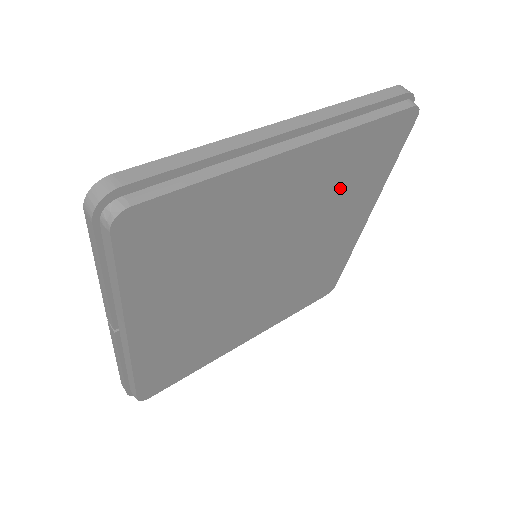
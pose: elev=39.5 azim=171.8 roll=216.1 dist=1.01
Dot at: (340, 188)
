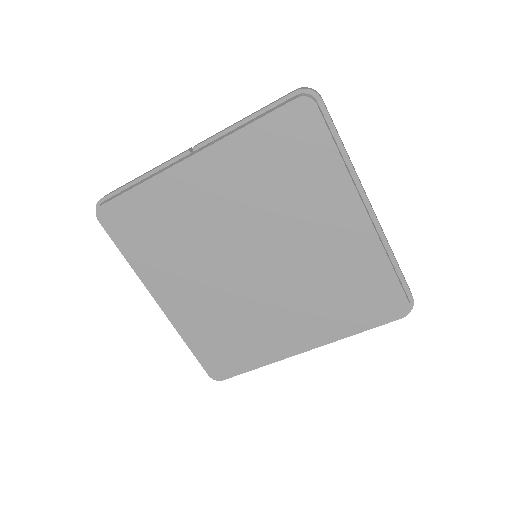
Dot at: (336, 285)
